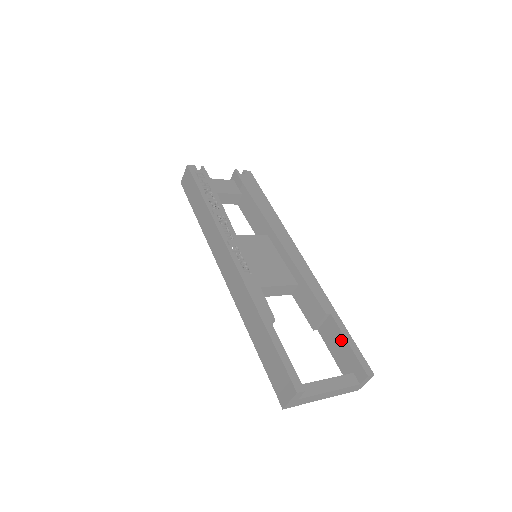
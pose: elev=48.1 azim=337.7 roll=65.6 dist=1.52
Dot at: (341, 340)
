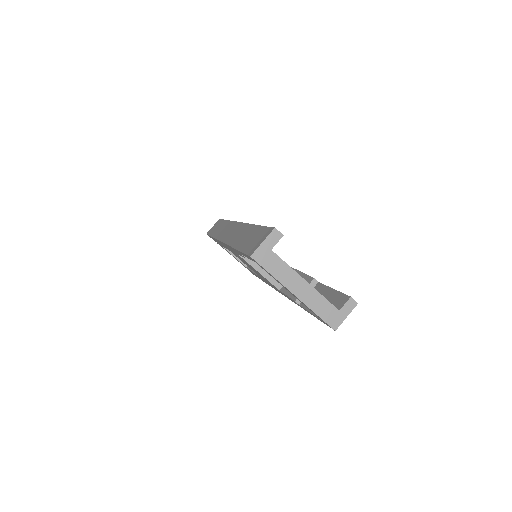
Dot at: (325, 292)
